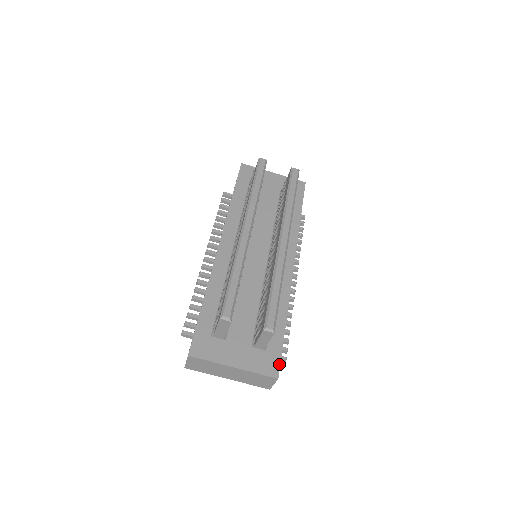
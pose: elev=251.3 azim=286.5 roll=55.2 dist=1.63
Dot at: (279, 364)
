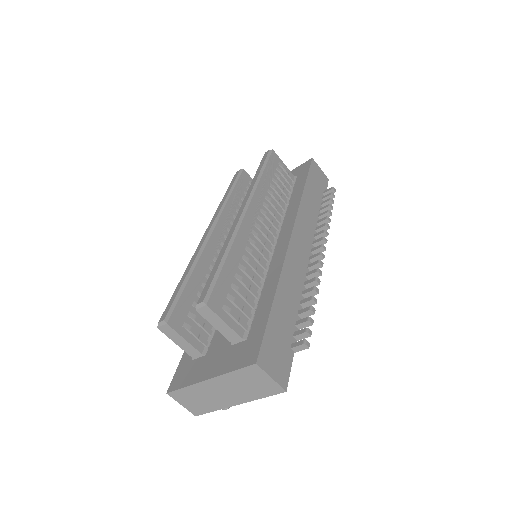
Dot at: (259, 346)
